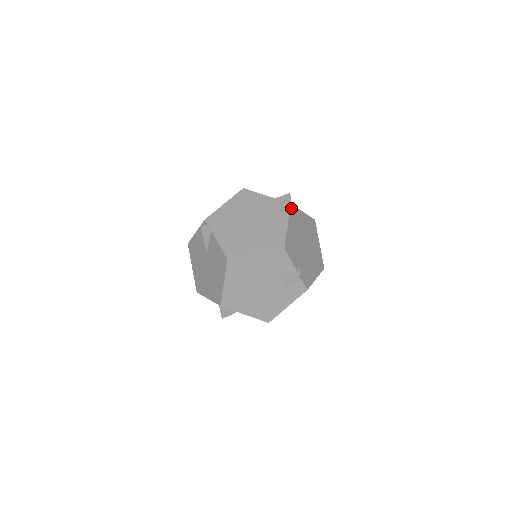
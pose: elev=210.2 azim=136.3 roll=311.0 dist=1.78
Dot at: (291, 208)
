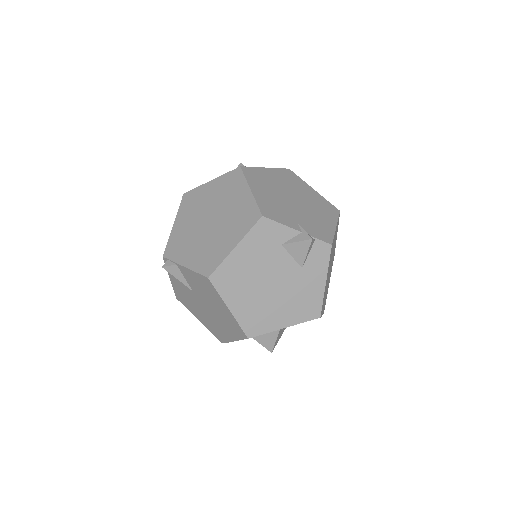
Dot at: (244, 171)
